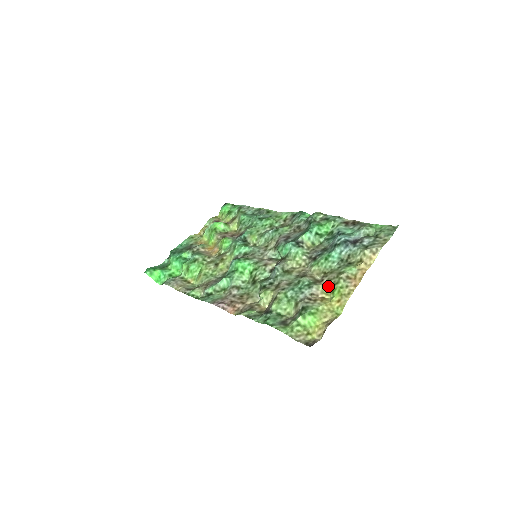
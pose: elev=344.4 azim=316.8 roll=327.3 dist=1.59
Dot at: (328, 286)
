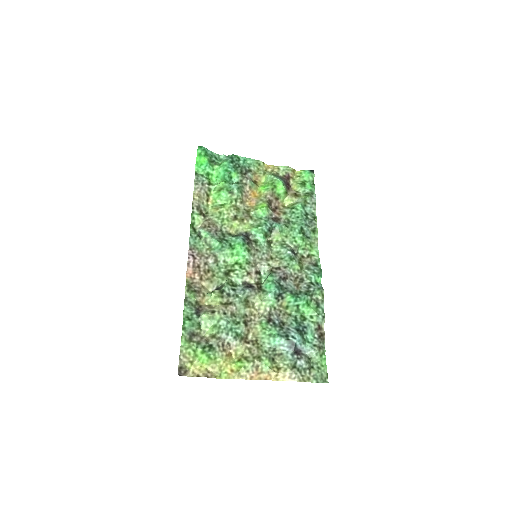
Dot at: (243, 353)
